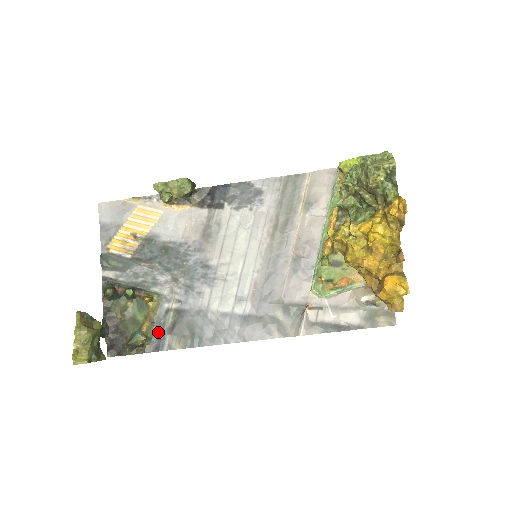
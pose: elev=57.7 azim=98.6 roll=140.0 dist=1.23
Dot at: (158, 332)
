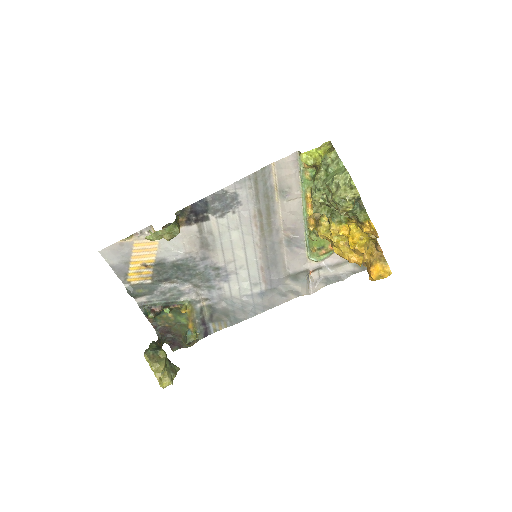
Dot at: (202, 324)
